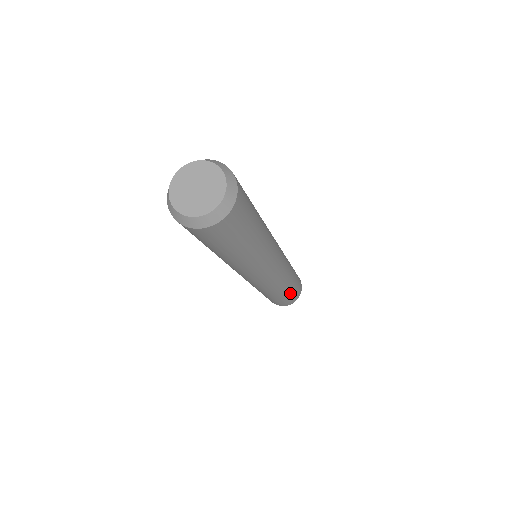
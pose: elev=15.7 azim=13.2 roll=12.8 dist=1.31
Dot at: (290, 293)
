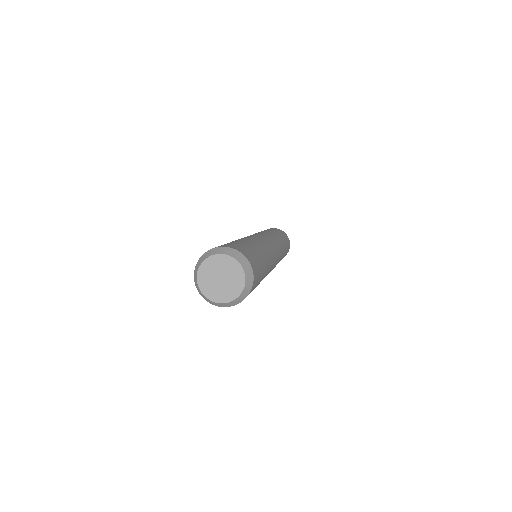
Dot at: occluded
